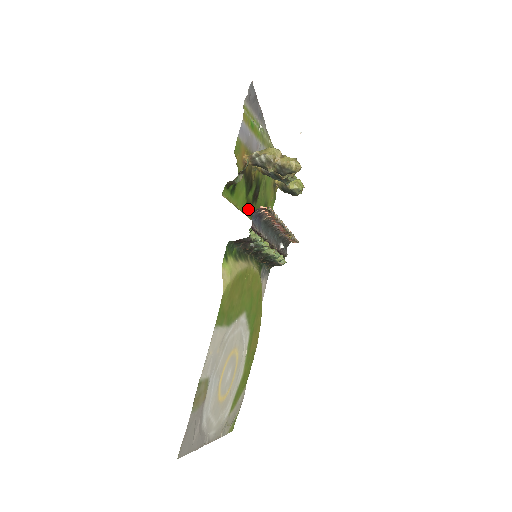
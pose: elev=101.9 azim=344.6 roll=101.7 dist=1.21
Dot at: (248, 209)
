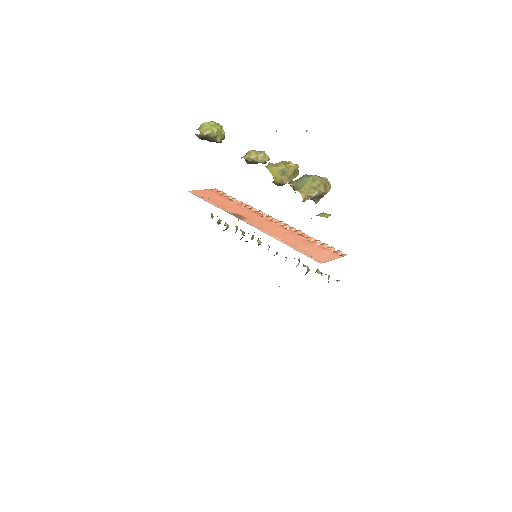
Dot at: occluded
